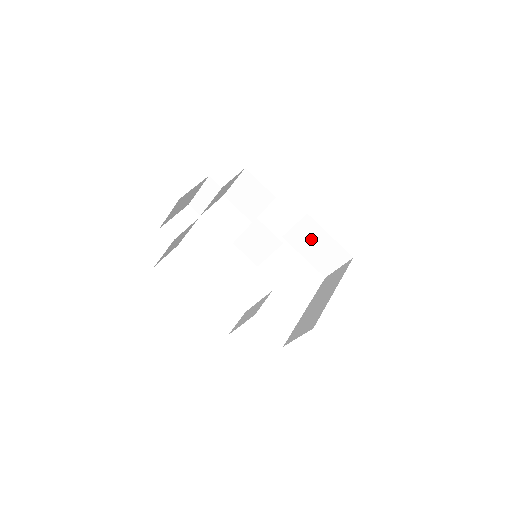
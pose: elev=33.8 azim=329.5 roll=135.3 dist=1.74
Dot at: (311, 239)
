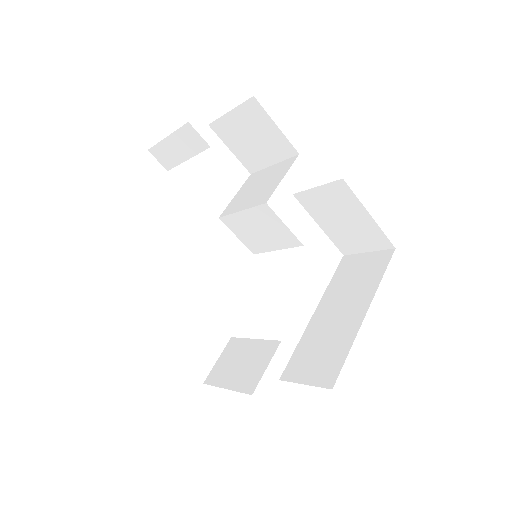
Dot at: (338, 210)
